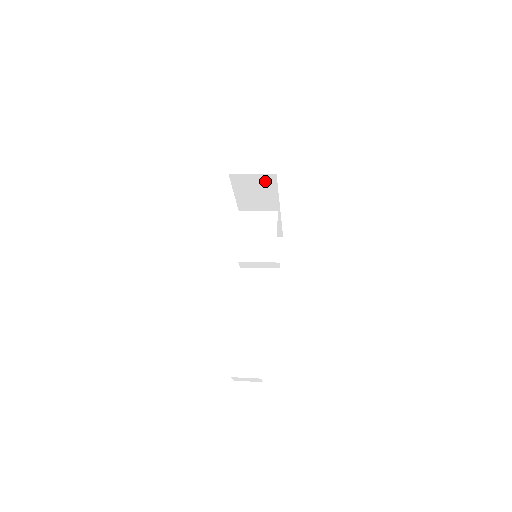
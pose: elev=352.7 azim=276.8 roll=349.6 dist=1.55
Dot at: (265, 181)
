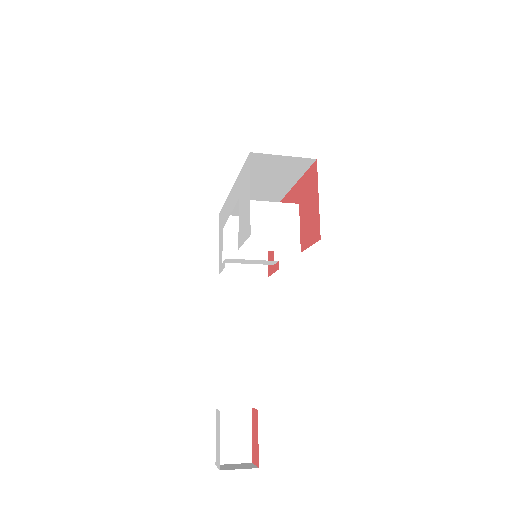
Dot at: (294, 165)
